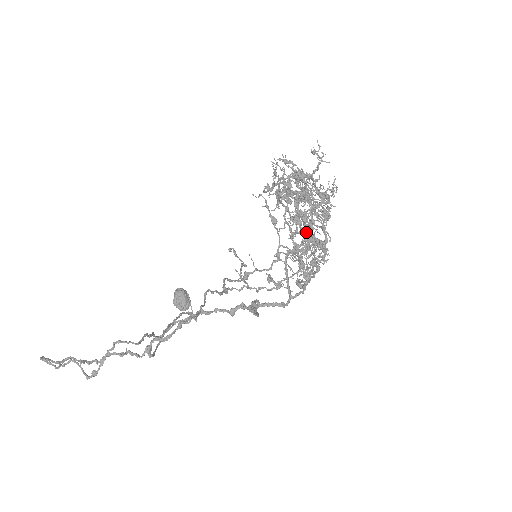
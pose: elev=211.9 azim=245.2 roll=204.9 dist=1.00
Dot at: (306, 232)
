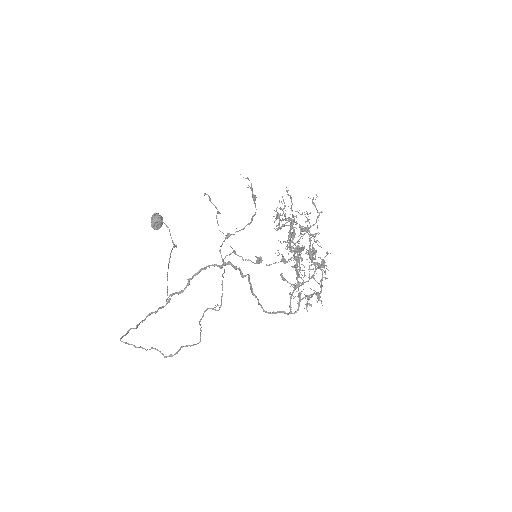
Dot at: occluded
